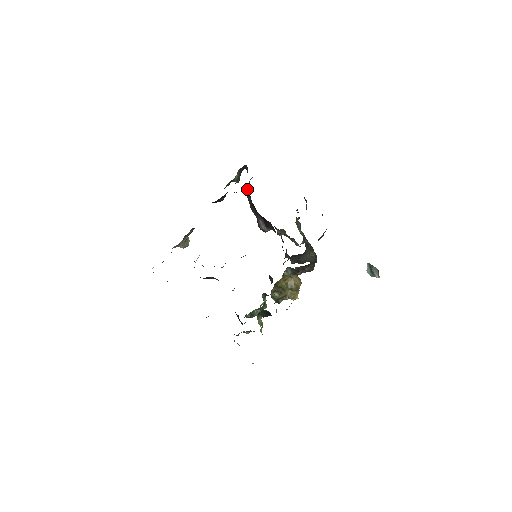
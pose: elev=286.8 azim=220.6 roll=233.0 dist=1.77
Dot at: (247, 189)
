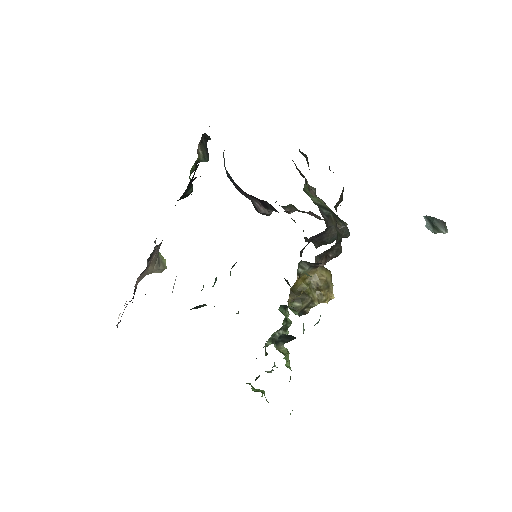
Dot at: (224, 166)
